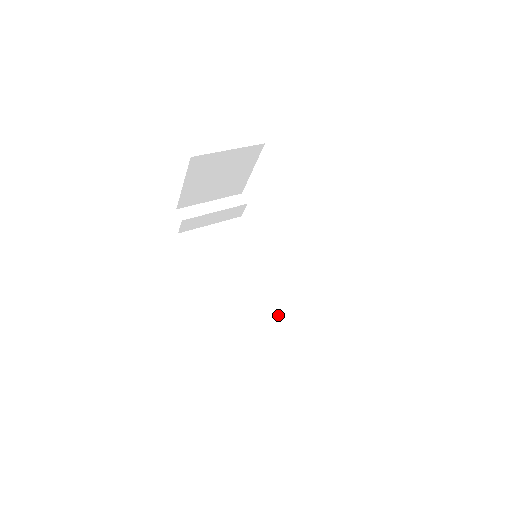
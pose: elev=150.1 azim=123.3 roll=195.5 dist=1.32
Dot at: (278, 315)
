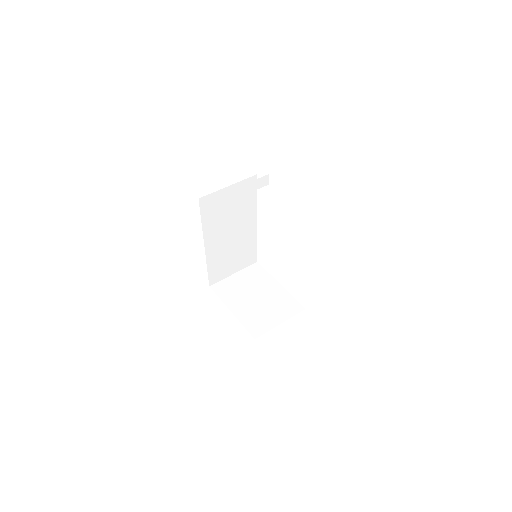
Dot at: (246, 255)
